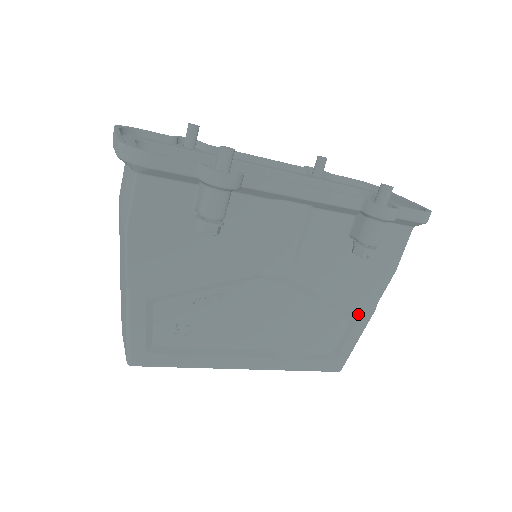
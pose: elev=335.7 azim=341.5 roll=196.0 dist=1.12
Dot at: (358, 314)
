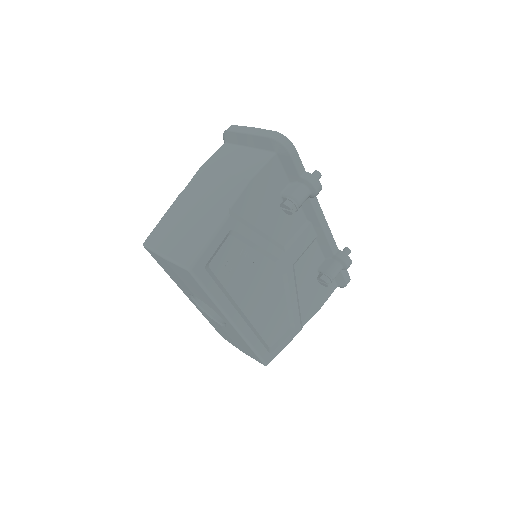
Dot at: (296, 326)
